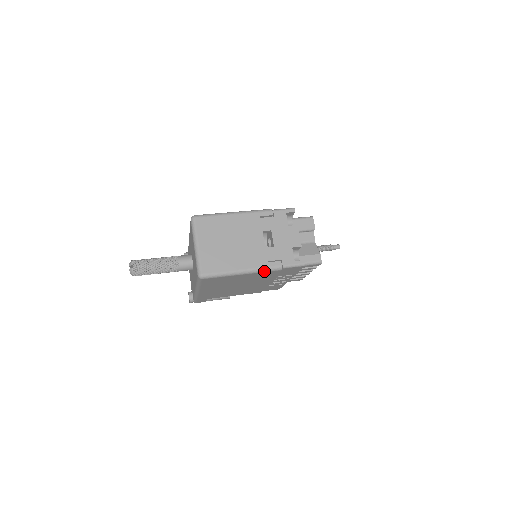
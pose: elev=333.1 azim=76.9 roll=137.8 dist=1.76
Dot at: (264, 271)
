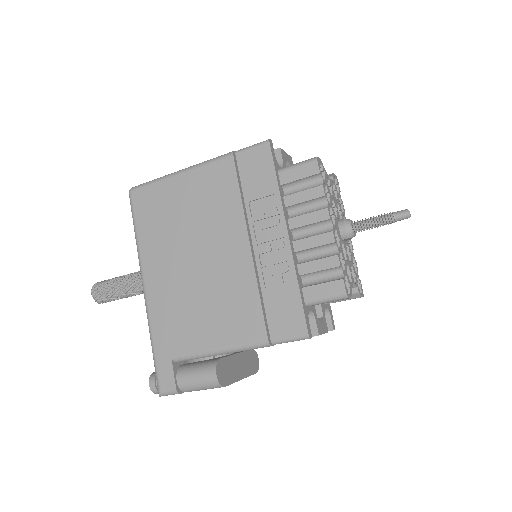
Dot at: (208, 163)
